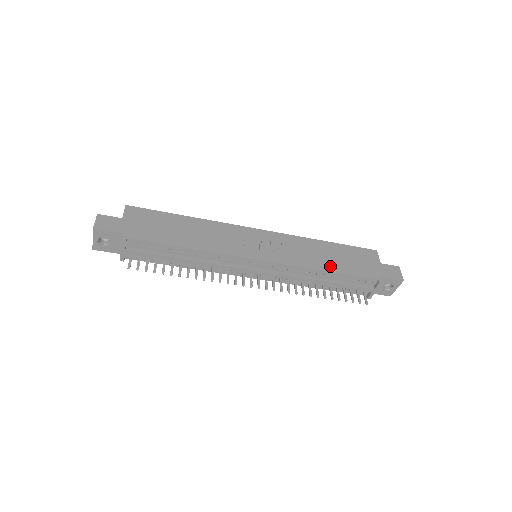
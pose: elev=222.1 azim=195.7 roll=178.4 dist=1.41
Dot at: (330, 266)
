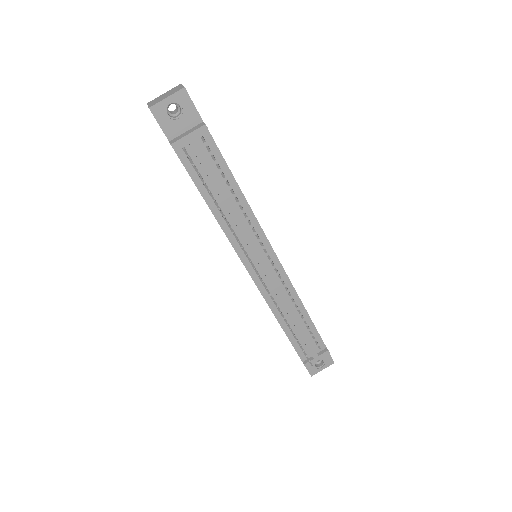
Dot at: occluded
